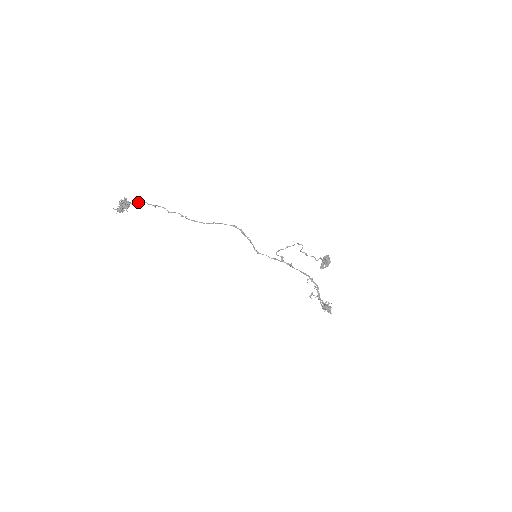
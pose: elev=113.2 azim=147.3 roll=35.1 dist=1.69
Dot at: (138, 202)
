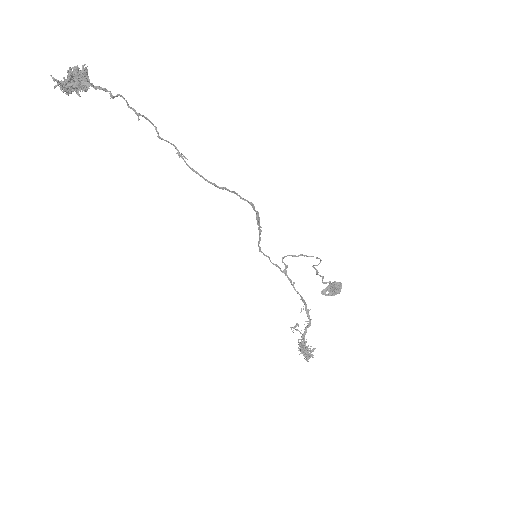
Dot at: (109, 91)
